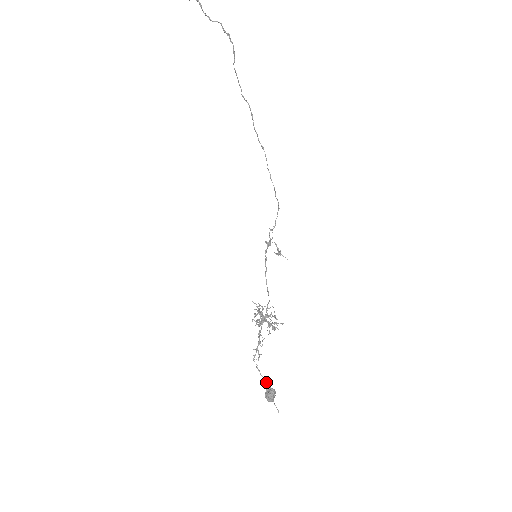
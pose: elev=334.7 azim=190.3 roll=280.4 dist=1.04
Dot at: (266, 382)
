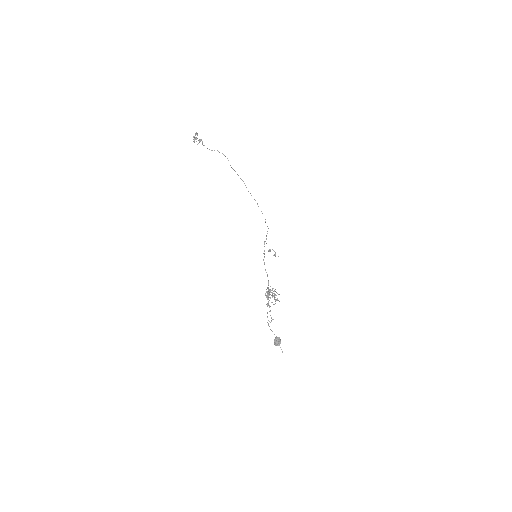
Dot at: occluded
